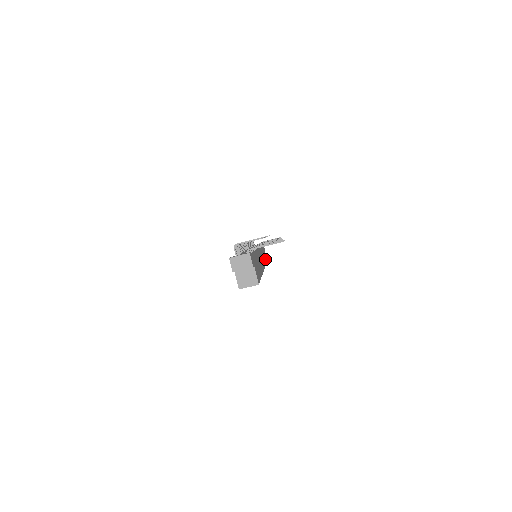
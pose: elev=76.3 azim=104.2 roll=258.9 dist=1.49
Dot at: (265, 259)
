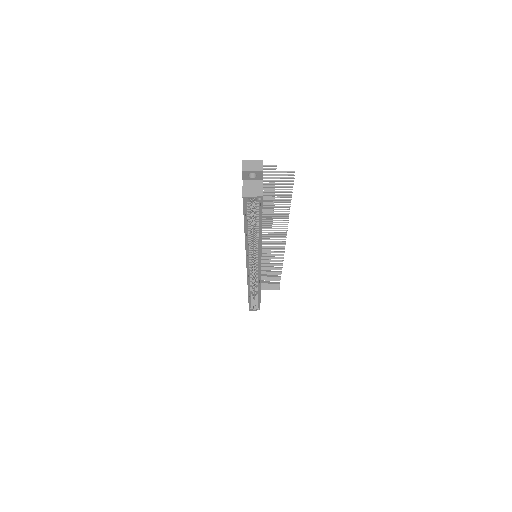
Dot at: occluded
